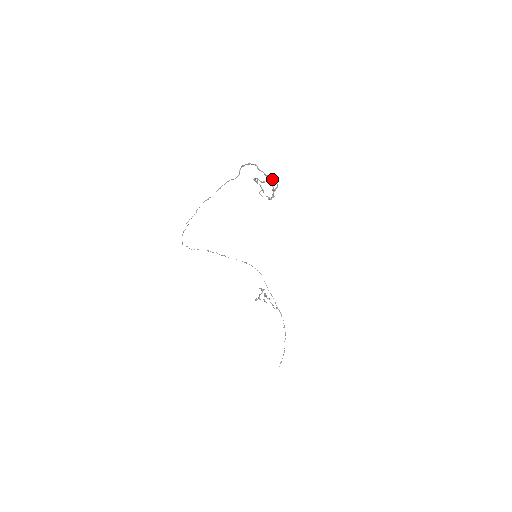
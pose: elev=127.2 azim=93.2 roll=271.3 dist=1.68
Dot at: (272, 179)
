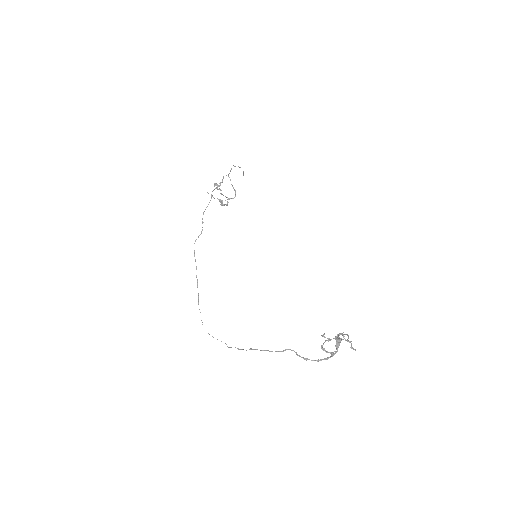
Dot at: occluded
